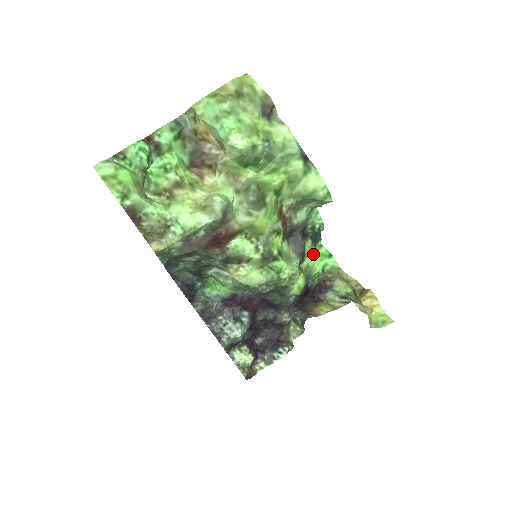
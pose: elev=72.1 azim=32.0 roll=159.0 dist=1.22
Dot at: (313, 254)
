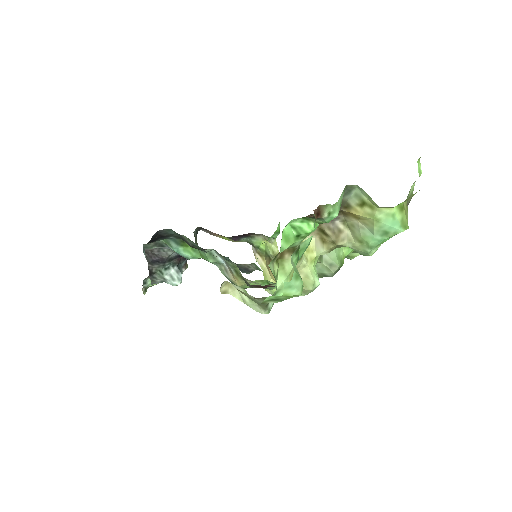
Dot at: occluded
